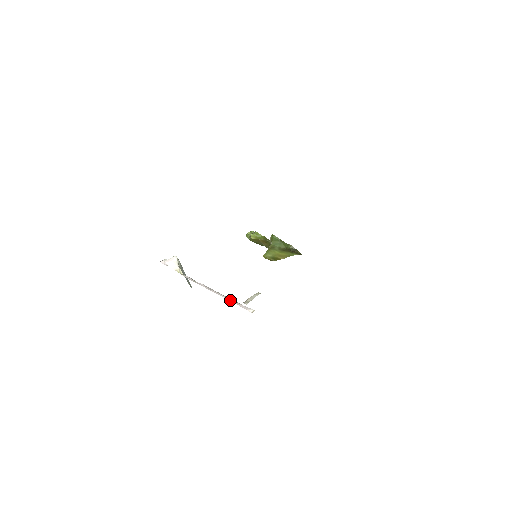
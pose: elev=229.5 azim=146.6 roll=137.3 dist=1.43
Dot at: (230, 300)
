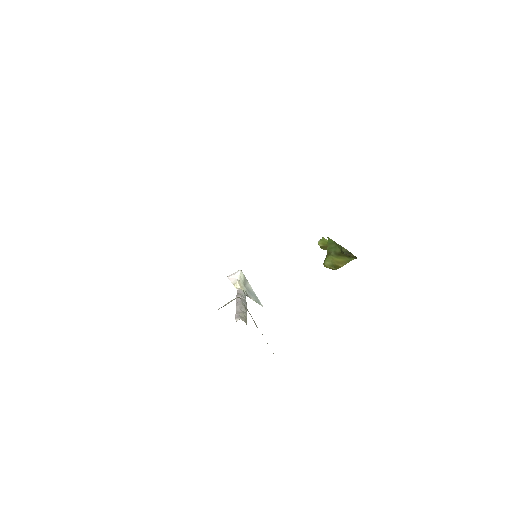
Dot at: (237, 310)
